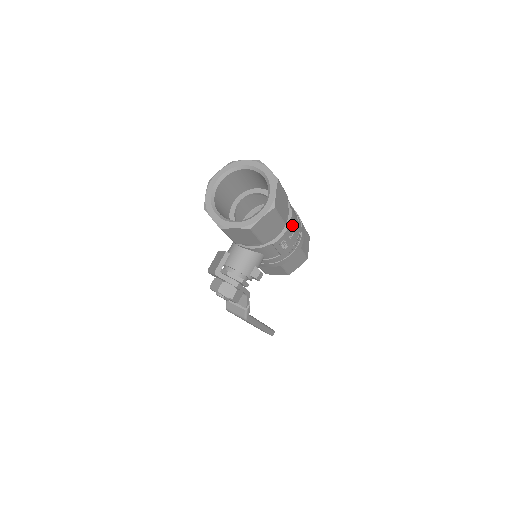
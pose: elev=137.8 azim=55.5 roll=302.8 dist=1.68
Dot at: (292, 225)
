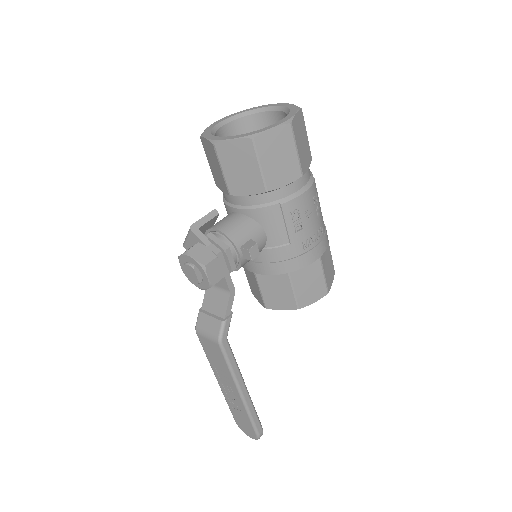
Dot at: (312, 197)
